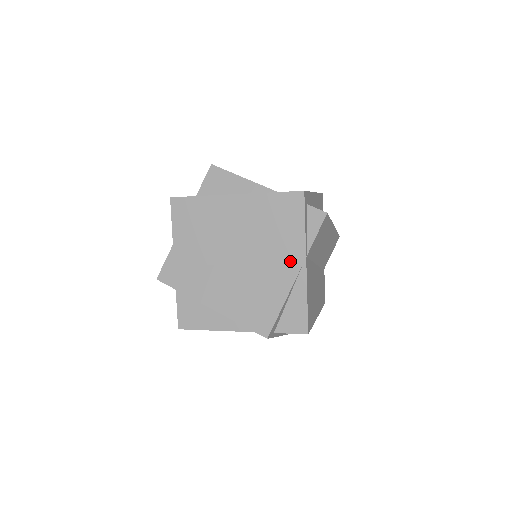
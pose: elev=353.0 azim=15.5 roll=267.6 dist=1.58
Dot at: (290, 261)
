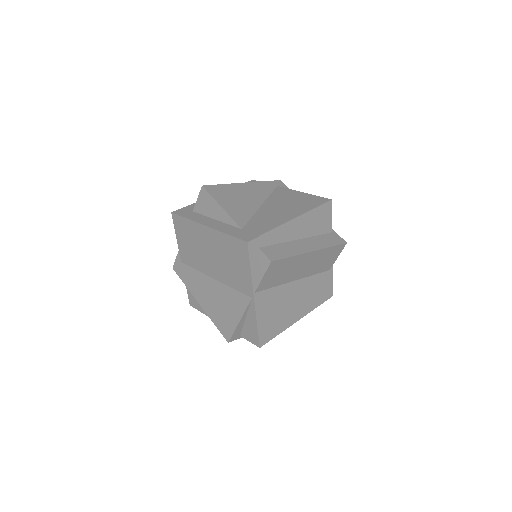
Dot at: (244, 292)
